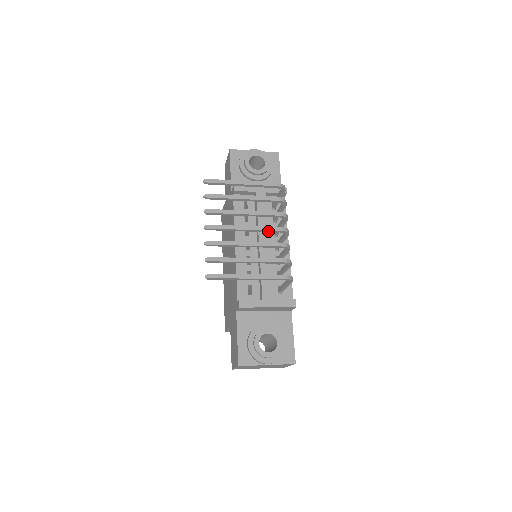
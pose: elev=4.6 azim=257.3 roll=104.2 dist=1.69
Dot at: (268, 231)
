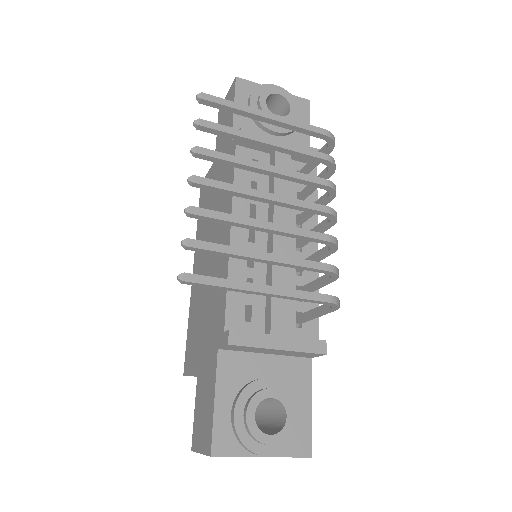
Dot at: (304, 209)
